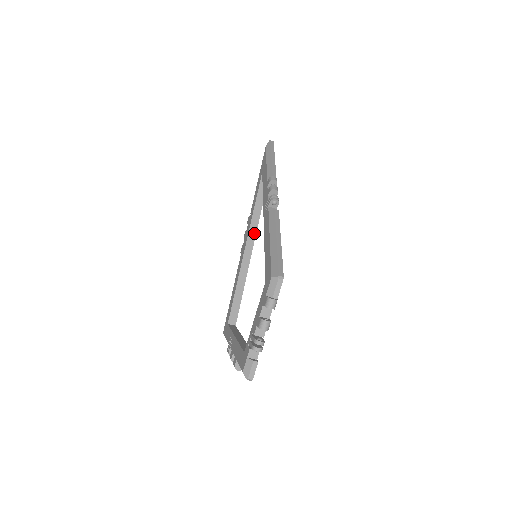
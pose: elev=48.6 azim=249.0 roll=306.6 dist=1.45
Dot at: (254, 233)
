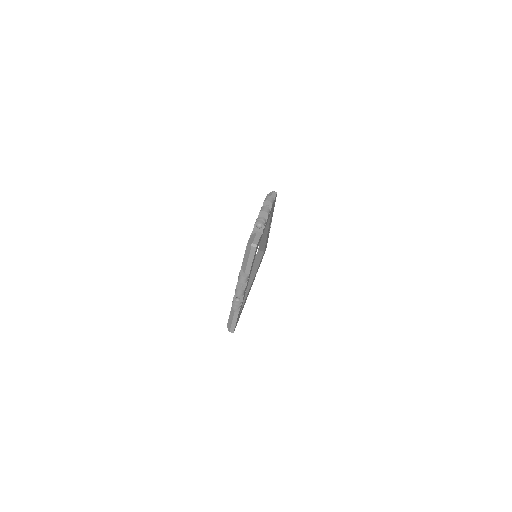
Dot at: (254, 272)
